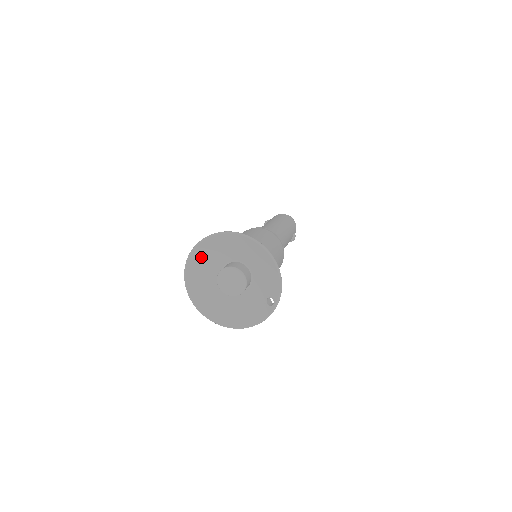
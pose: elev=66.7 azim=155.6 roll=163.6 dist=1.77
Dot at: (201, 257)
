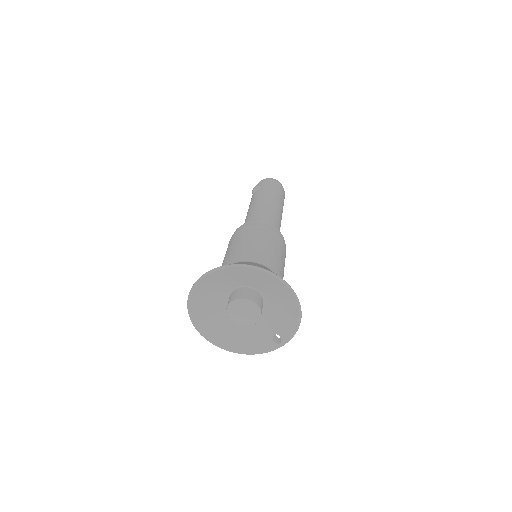
Dot at: (216, 278)
